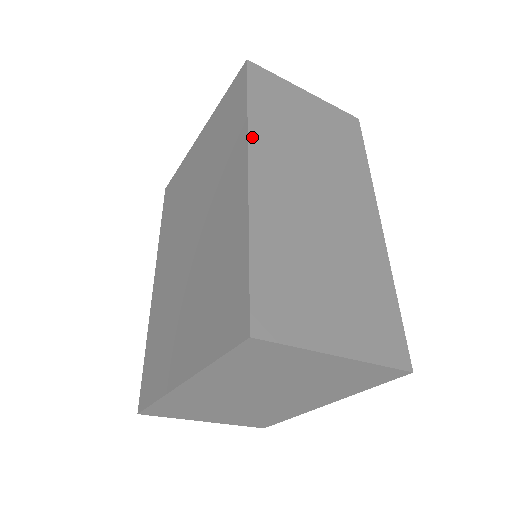
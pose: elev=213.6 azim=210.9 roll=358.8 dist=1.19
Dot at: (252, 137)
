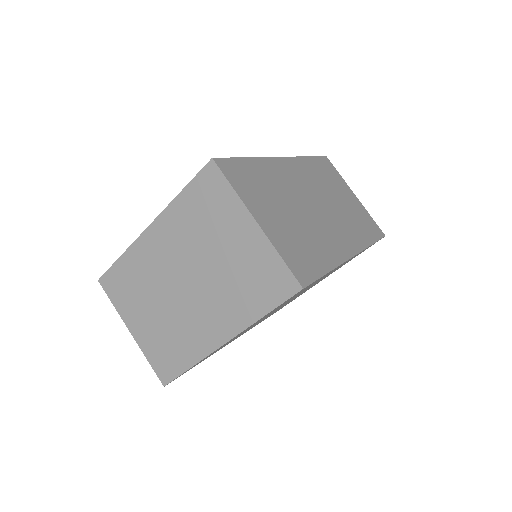
Dot at: (298, 159)
